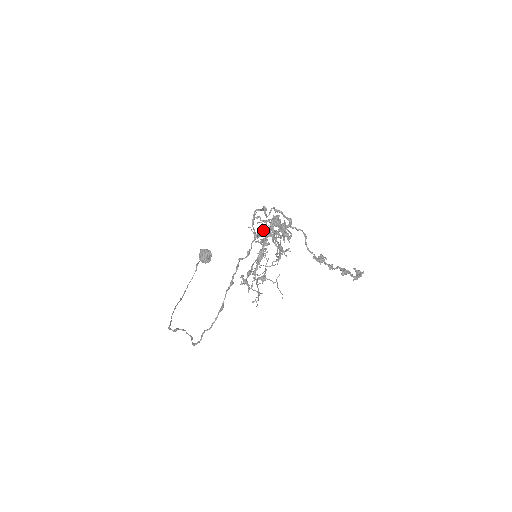
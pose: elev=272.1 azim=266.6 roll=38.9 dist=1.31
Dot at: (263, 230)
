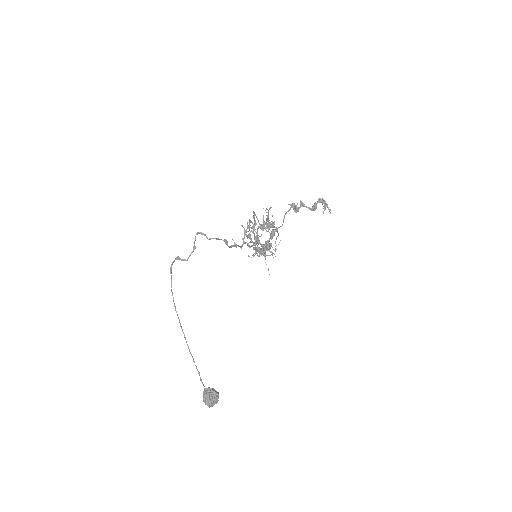
Dot at: (257, 236)
